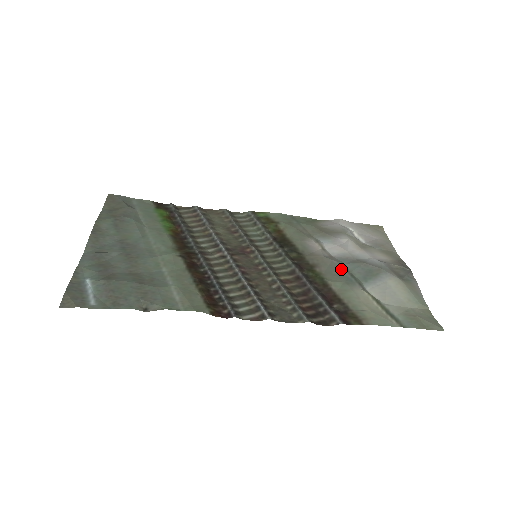
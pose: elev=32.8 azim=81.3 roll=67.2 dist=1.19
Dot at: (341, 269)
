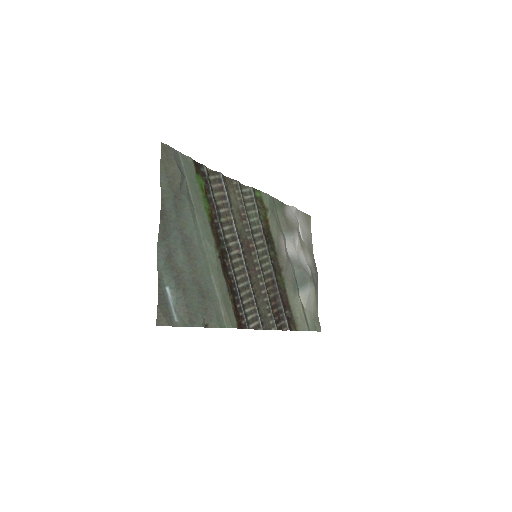
Dot at: (293, 274)
